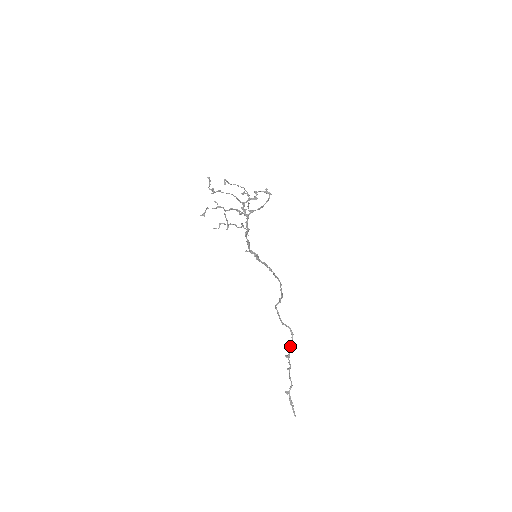
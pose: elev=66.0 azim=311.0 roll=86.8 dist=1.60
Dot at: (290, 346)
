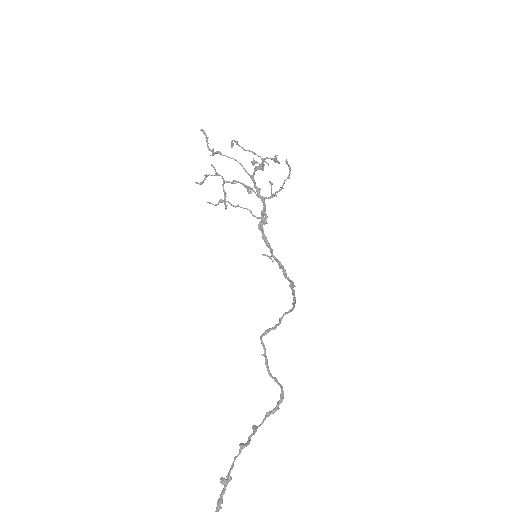
Dot at: (267, 414)
